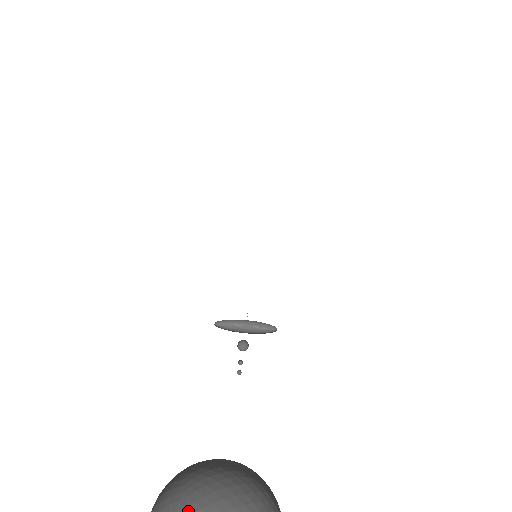
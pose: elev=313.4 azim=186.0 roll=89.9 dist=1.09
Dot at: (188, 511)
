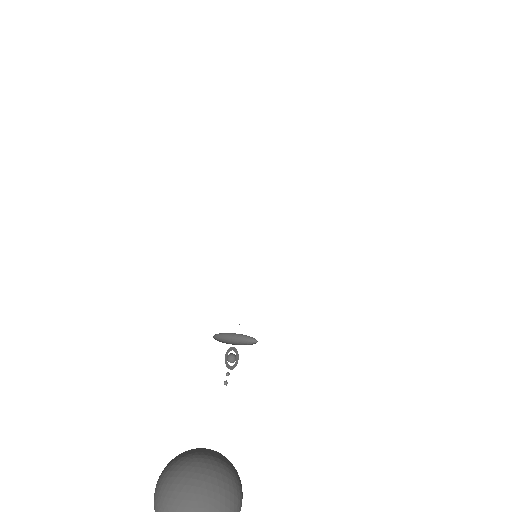
Dot at: out of frame
